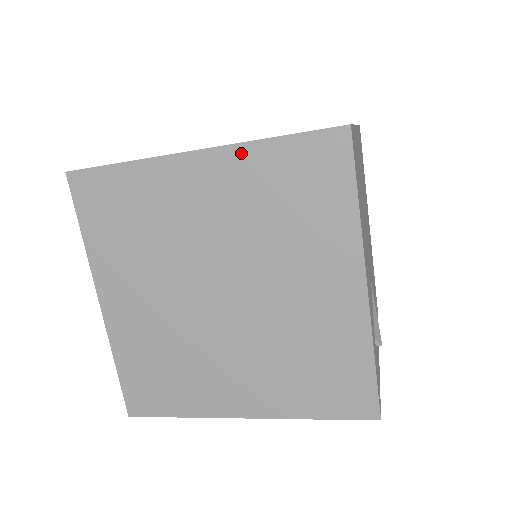
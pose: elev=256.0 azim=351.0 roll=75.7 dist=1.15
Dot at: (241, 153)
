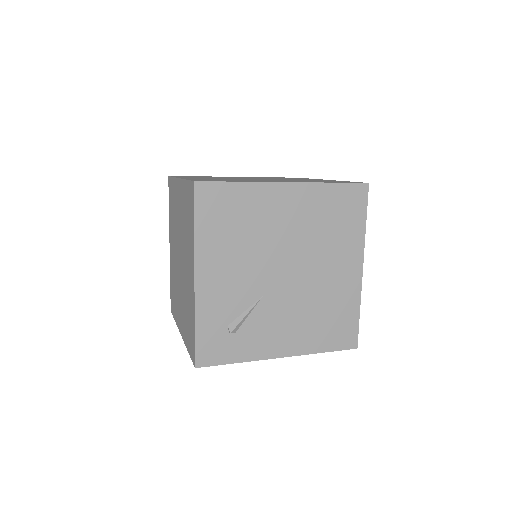
Dot at: (183, 185)
